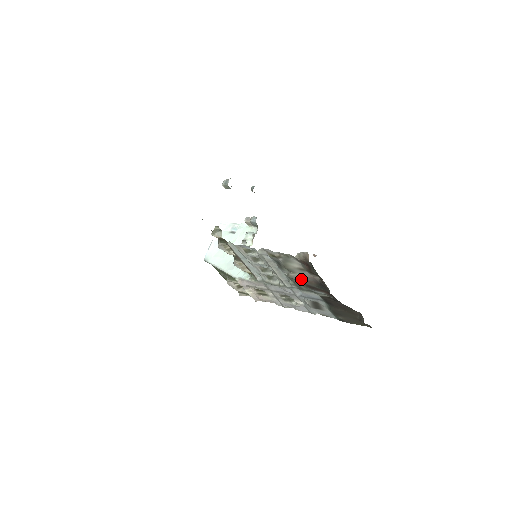
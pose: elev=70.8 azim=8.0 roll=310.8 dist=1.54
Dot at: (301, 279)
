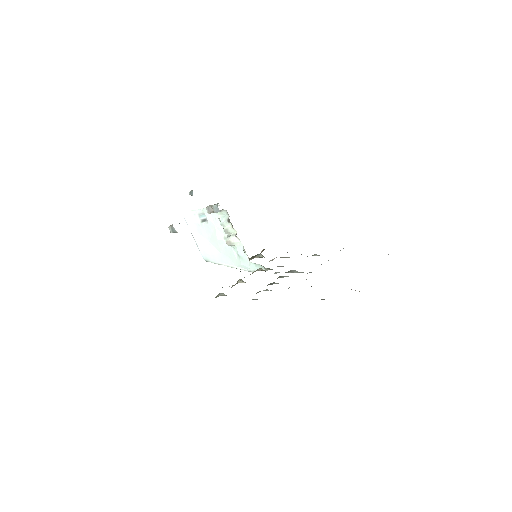
Dot at: occluded
